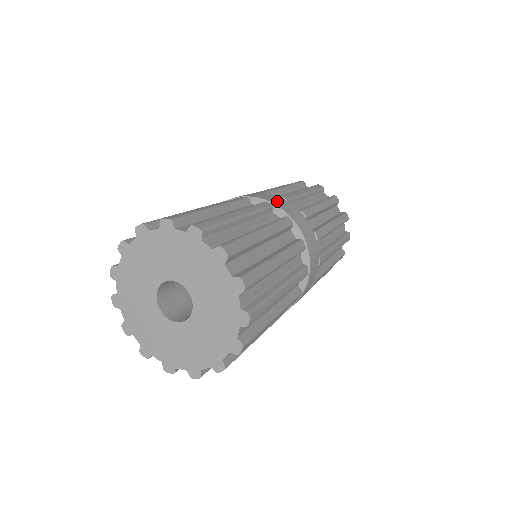
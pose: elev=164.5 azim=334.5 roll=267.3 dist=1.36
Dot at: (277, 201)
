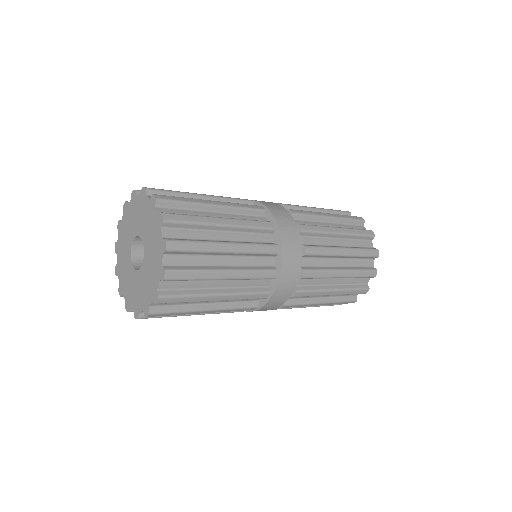
Dot at: (263, 201)
